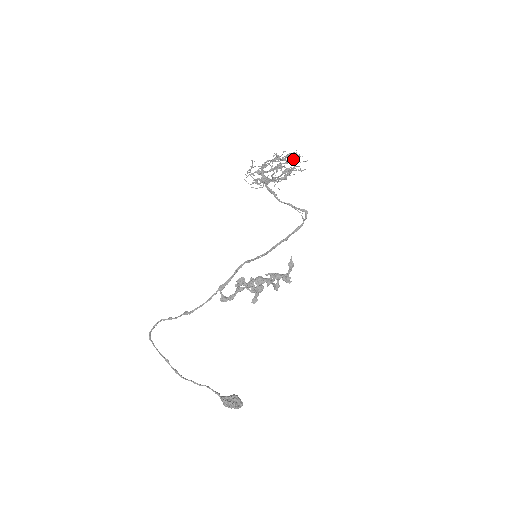
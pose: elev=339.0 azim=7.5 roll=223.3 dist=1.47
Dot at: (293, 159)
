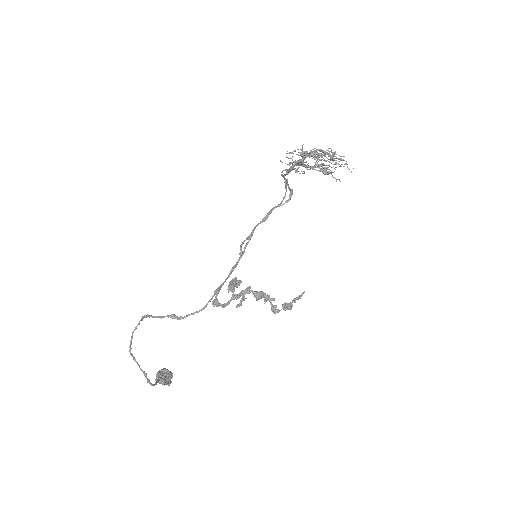
Dot at: occluded
